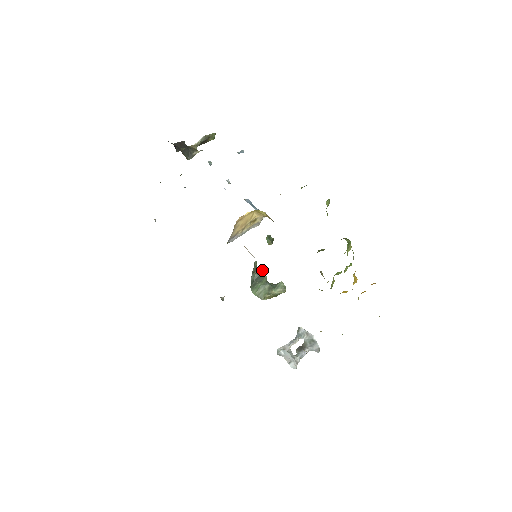
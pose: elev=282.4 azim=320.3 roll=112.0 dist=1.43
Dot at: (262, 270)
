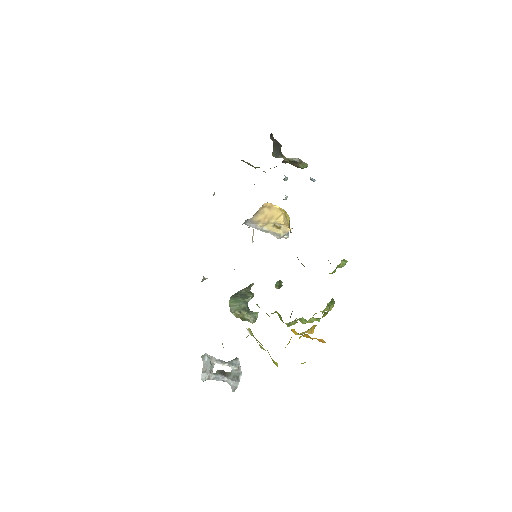
Dot at: occluded
